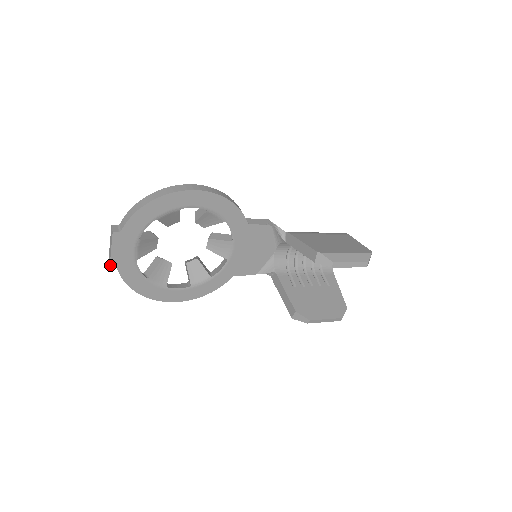
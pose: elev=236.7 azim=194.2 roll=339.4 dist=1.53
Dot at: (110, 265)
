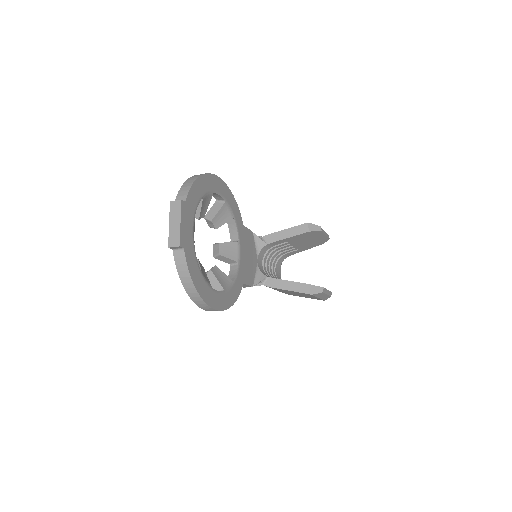
Dot at: (180, 243)
